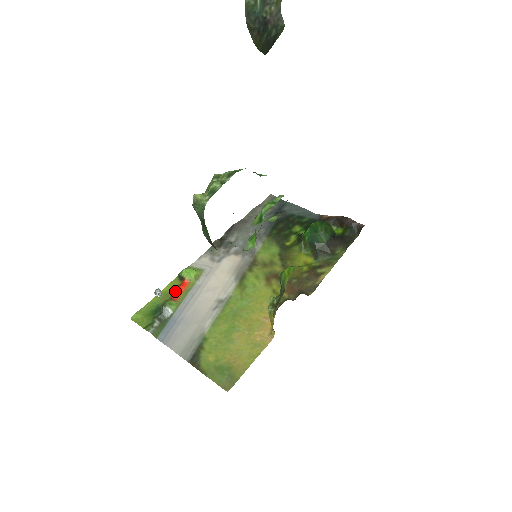
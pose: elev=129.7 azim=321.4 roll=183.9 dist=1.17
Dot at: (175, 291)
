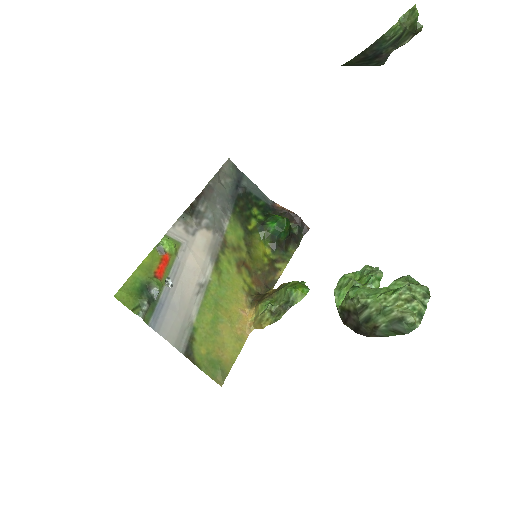
Dot at: (158, 266)
